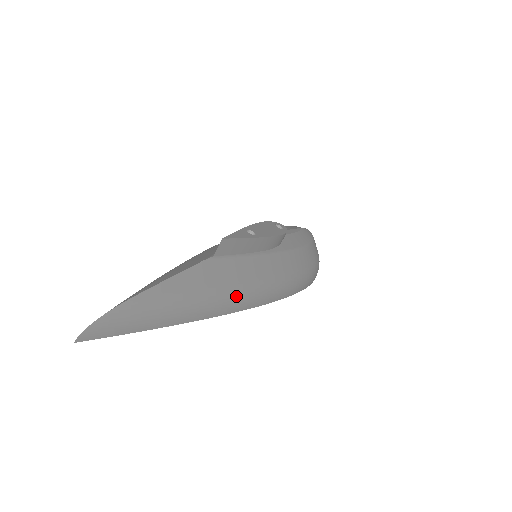
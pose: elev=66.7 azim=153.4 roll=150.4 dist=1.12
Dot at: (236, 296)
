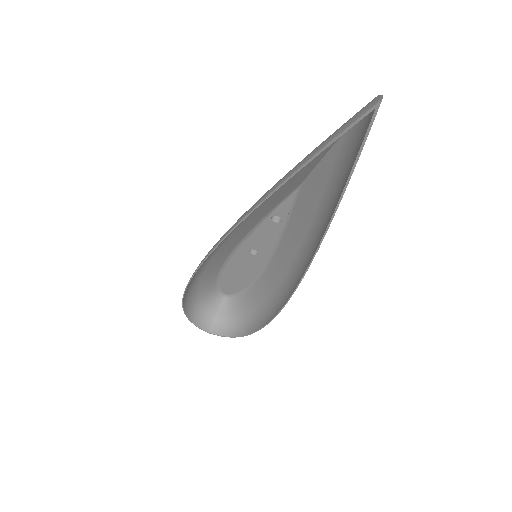
Dot at: (315, 237)
